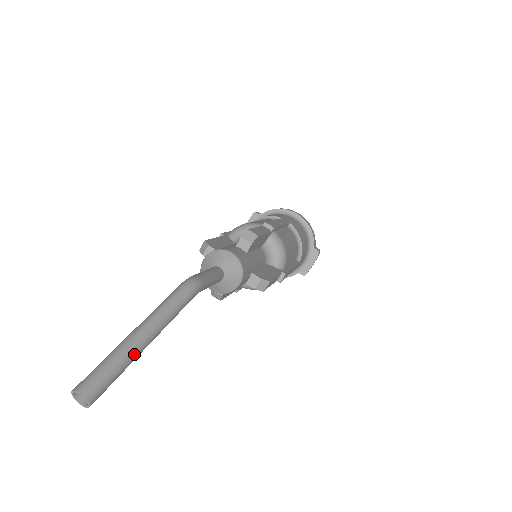
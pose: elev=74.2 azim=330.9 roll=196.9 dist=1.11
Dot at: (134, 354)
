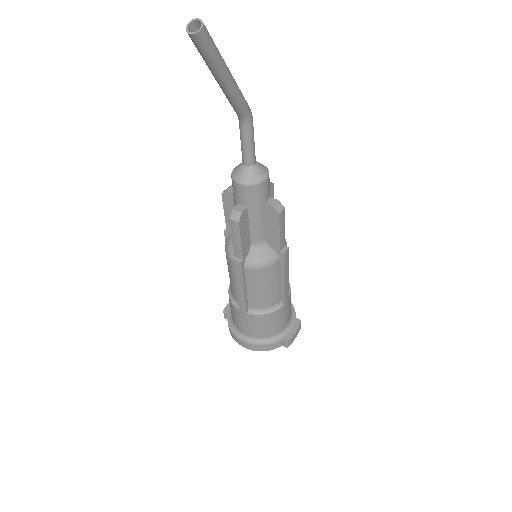
Dot at: (223, 60)
